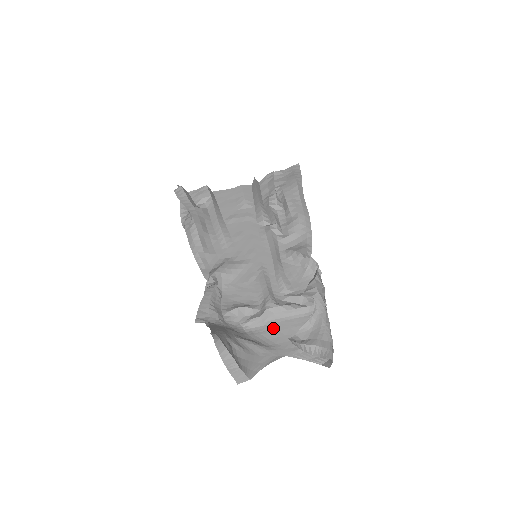
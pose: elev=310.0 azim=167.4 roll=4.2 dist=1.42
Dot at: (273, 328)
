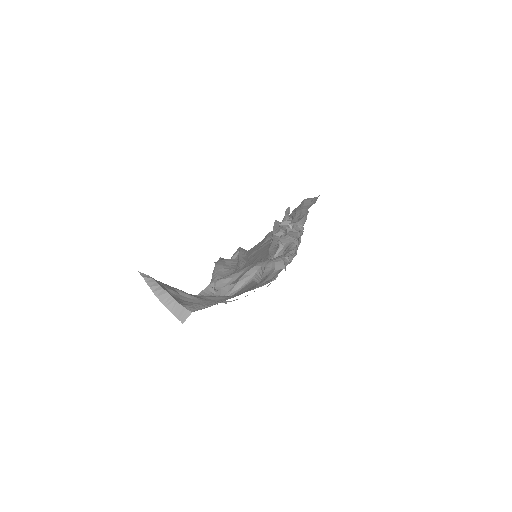
Dot at: (248, 286)
